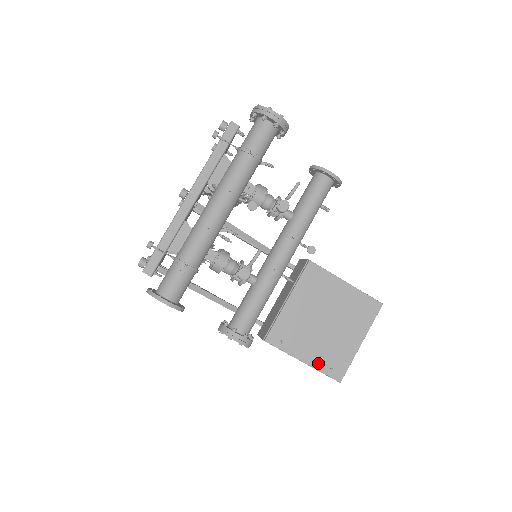
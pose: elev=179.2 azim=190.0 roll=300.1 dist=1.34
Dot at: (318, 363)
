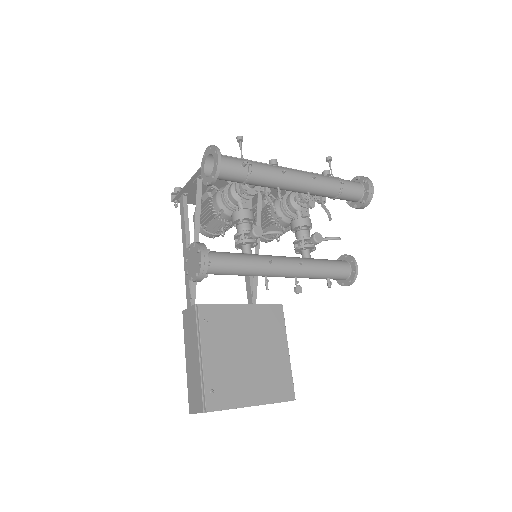
Dot at: (210, 372)
